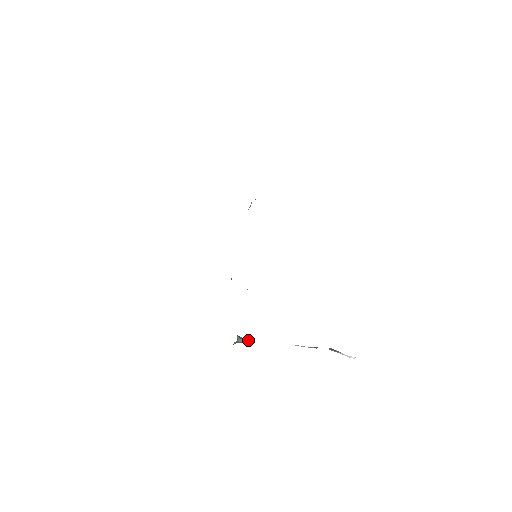
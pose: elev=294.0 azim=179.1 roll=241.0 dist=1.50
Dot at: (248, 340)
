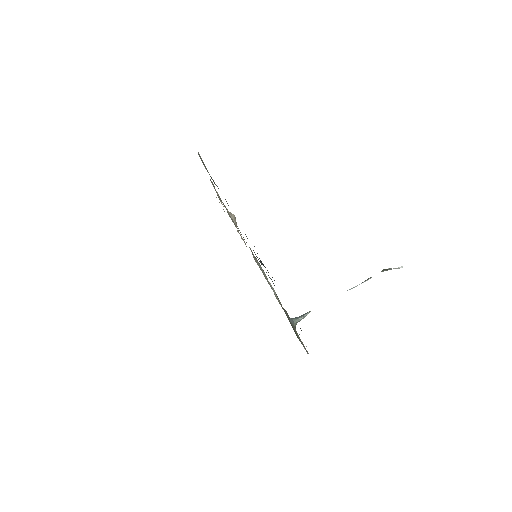
Dot at: (303, 316)
